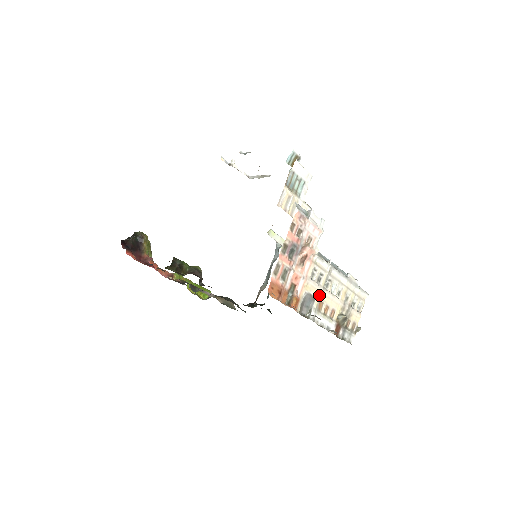
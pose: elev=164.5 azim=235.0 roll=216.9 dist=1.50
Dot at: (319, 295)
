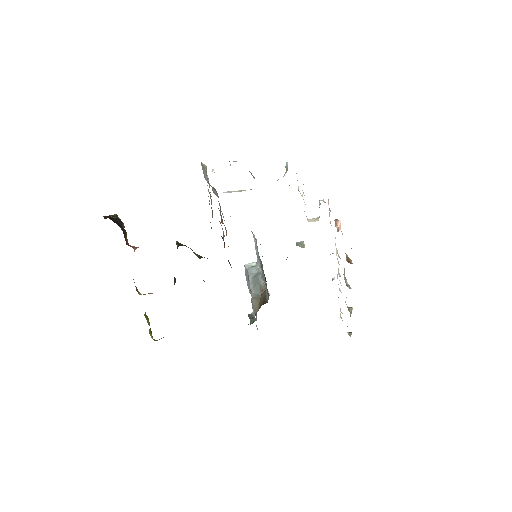
Dot at: occluded
